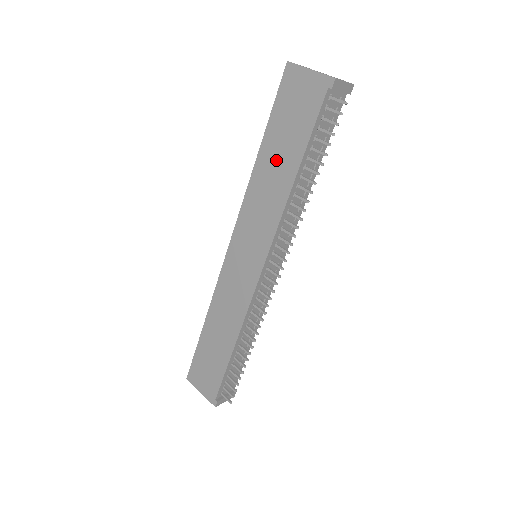
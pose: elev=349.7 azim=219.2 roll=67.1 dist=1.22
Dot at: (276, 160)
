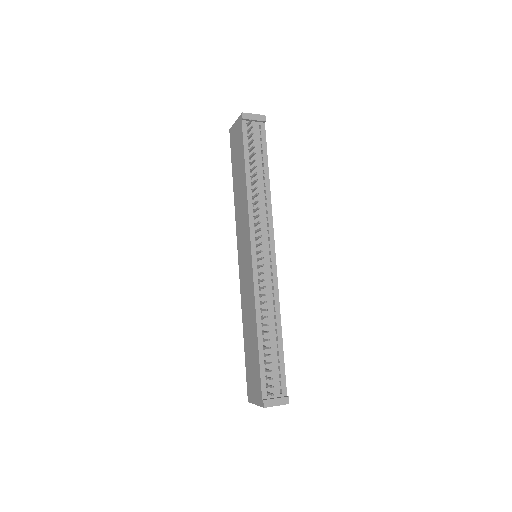
Dot at: (238, 180)
